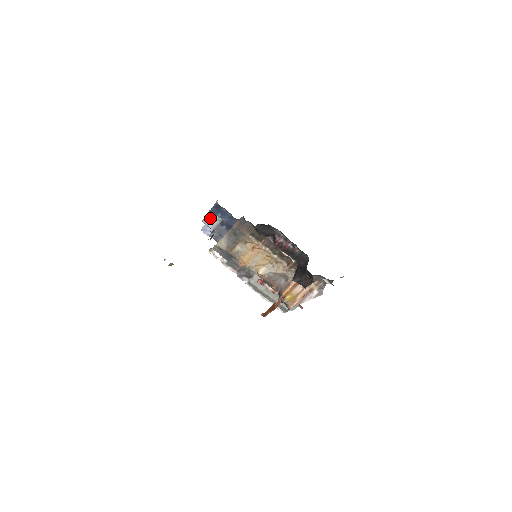
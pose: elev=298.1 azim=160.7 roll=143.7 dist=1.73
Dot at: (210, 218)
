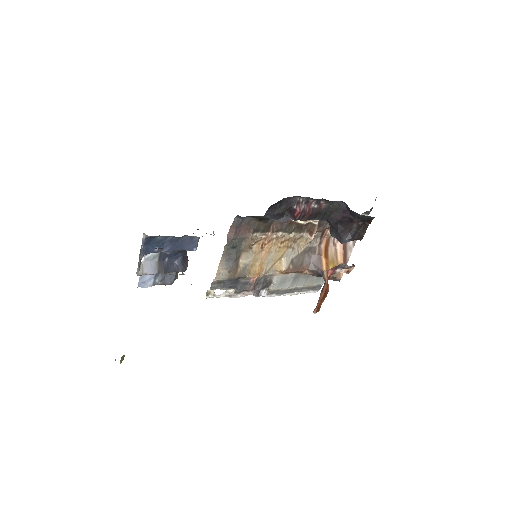
Dot at: (143, 263)
